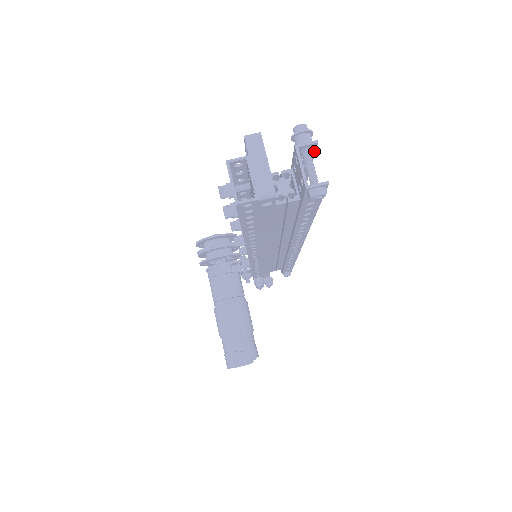
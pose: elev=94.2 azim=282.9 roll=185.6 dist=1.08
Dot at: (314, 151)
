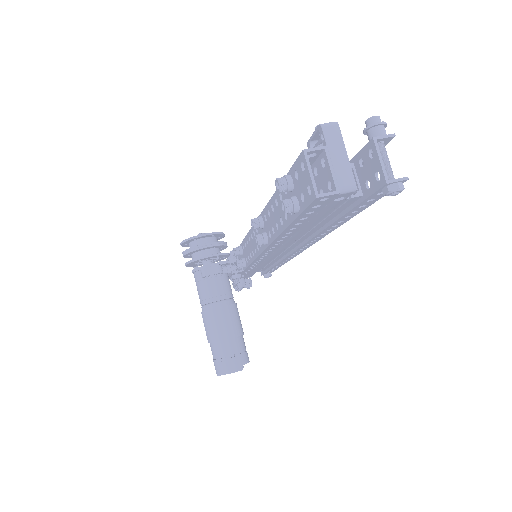
Dot at: (384, 145)
